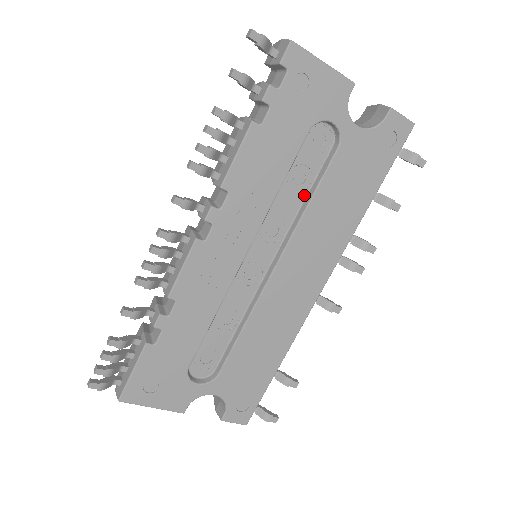
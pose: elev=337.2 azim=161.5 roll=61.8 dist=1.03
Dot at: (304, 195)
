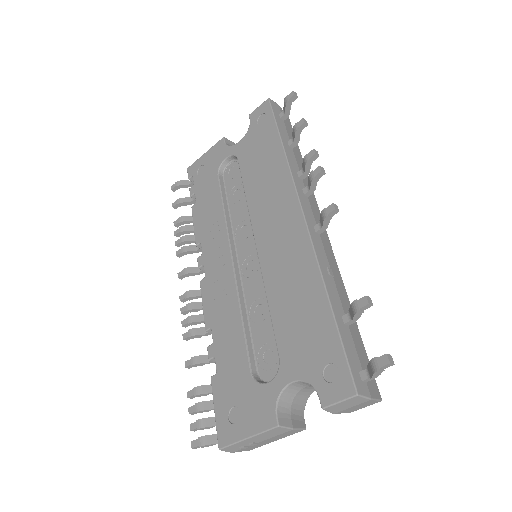
Dot at: occluded
